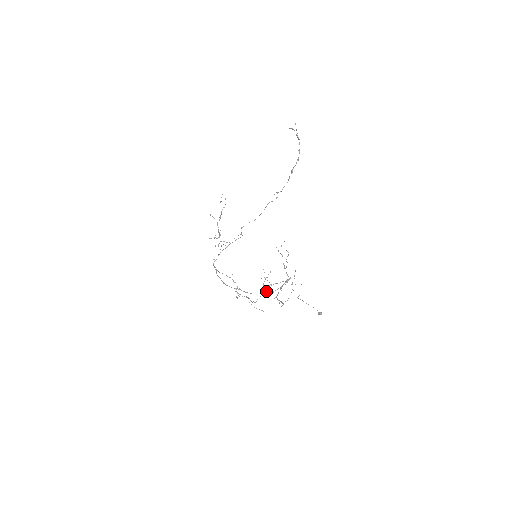
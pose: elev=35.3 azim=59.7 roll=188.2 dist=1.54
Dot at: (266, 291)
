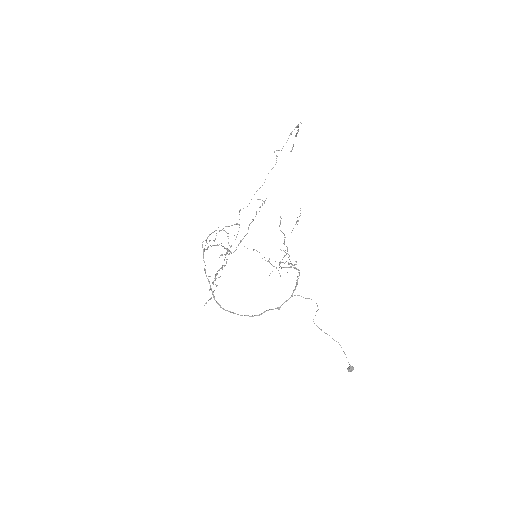
Dot at: (262, 203)
